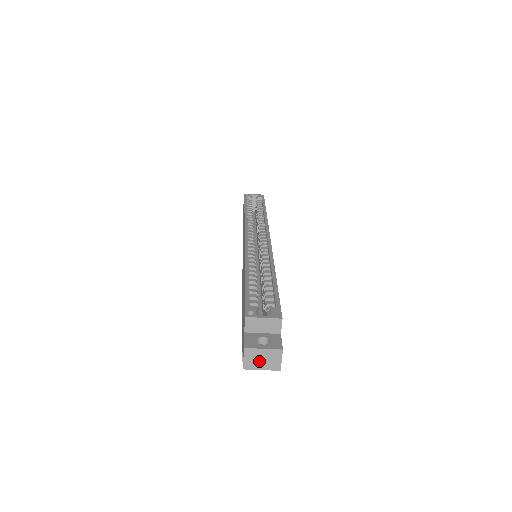
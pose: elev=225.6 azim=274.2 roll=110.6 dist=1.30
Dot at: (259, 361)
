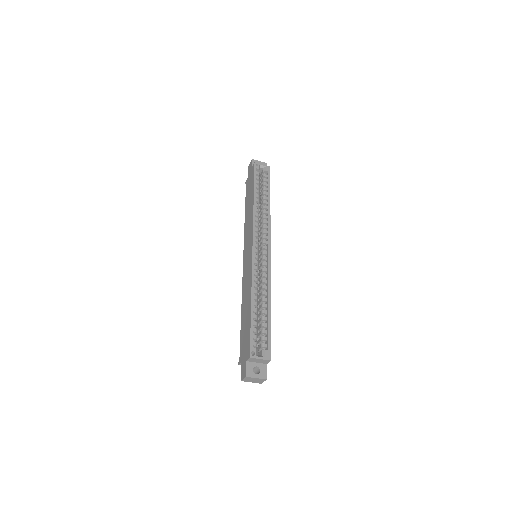
Dot at: (251, 380)
